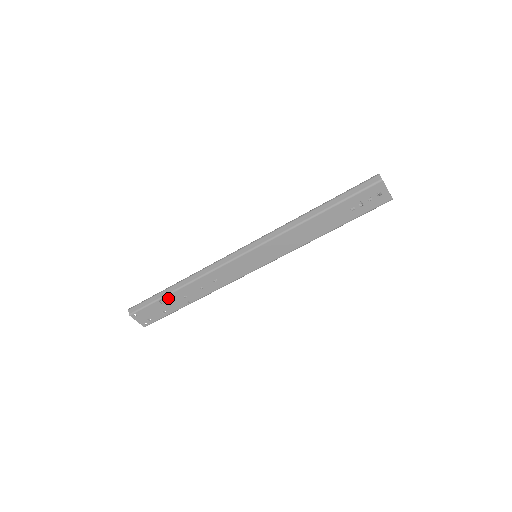
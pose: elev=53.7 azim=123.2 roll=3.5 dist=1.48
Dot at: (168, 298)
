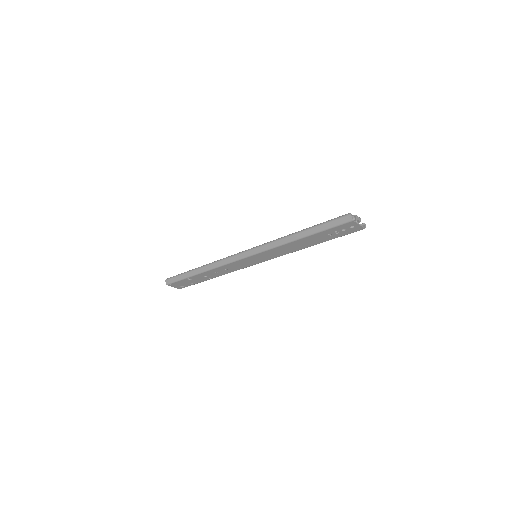
Dot at: (193, 277)
